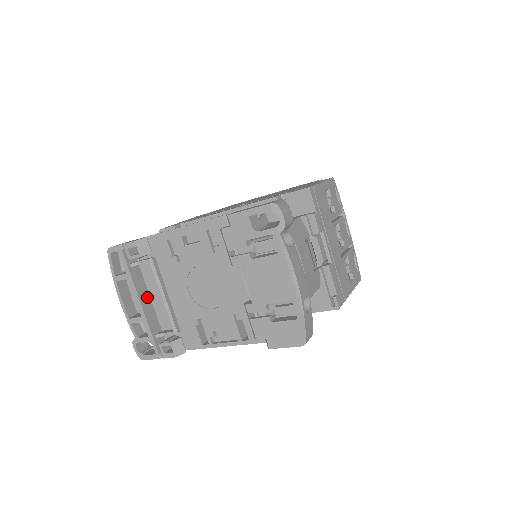
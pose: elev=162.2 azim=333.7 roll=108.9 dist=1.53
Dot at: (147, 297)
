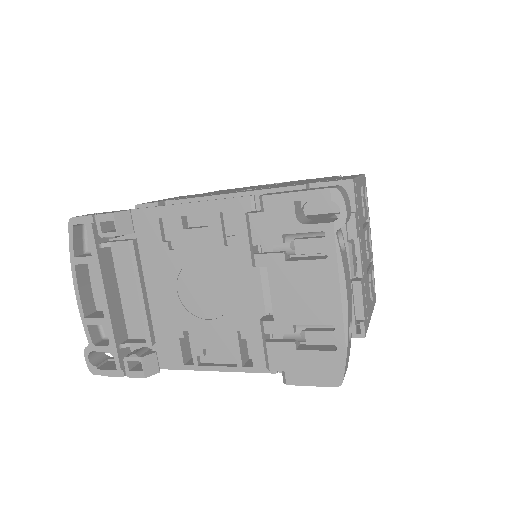
Dot at: (115, 292)
